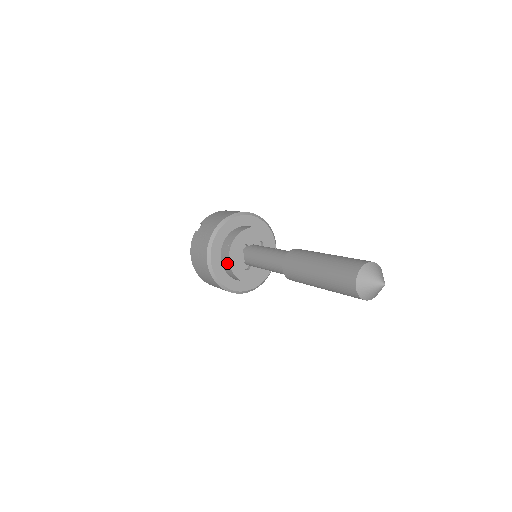
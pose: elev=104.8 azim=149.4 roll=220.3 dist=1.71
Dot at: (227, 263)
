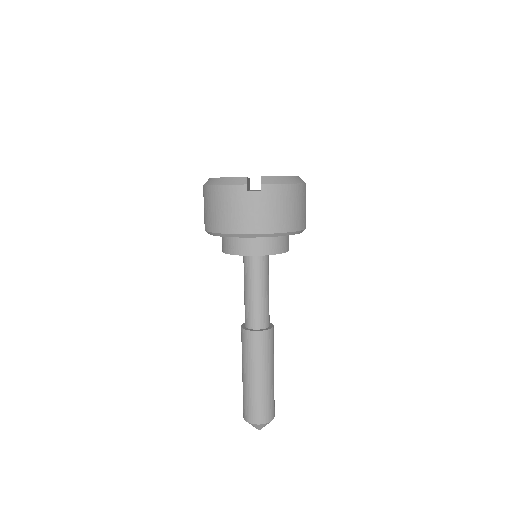
Dot at: (229, 249)
